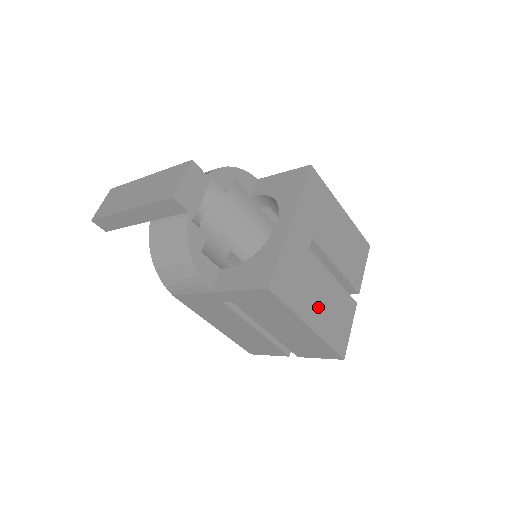
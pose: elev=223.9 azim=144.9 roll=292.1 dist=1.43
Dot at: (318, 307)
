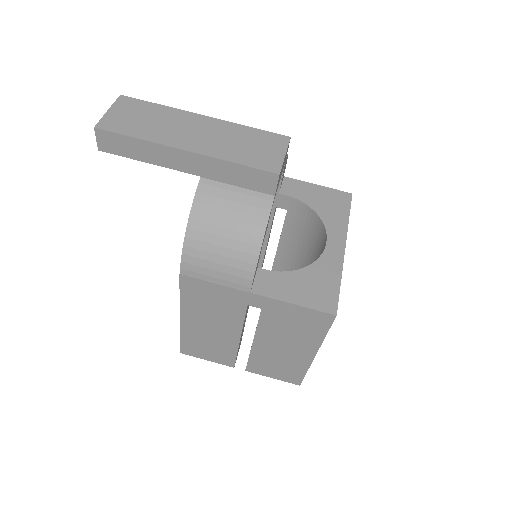
Dot at: occluded
